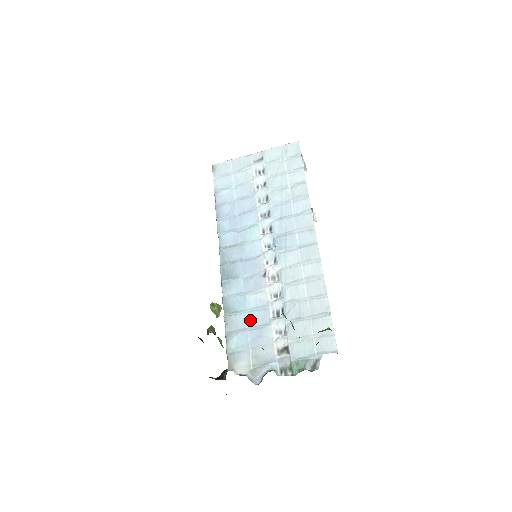
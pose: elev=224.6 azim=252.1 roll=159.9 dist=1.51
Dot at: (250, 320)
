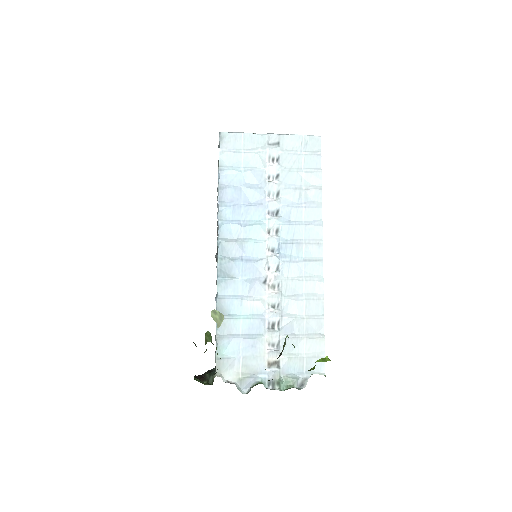
Dot at: (244, 327)
